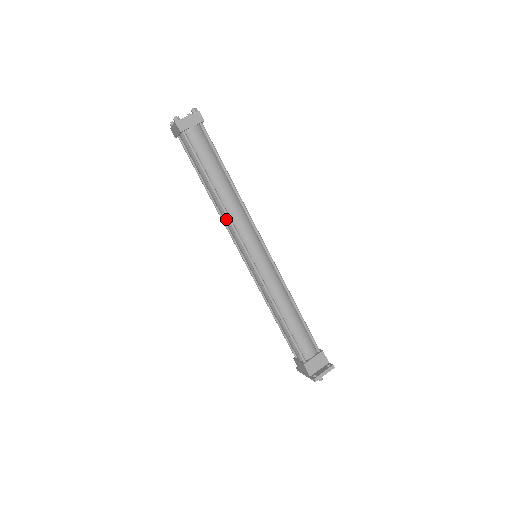
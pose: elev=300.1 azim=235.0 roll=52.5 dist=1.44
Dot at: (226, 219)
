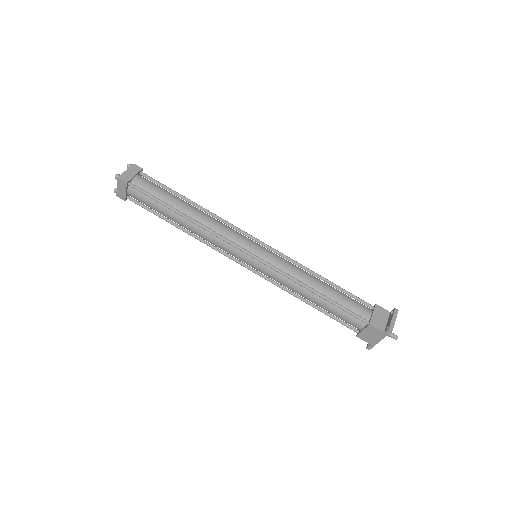
Dot at: (209, 236)
